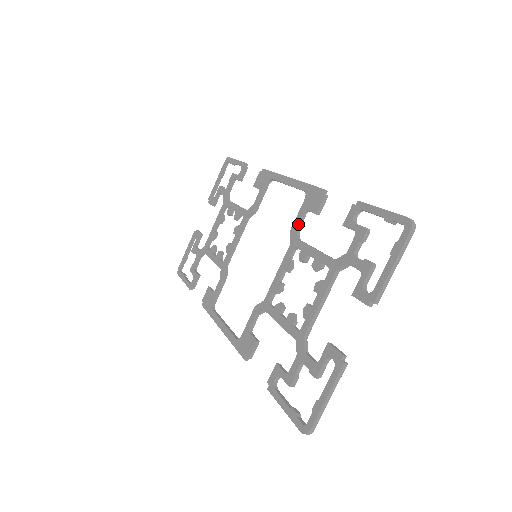
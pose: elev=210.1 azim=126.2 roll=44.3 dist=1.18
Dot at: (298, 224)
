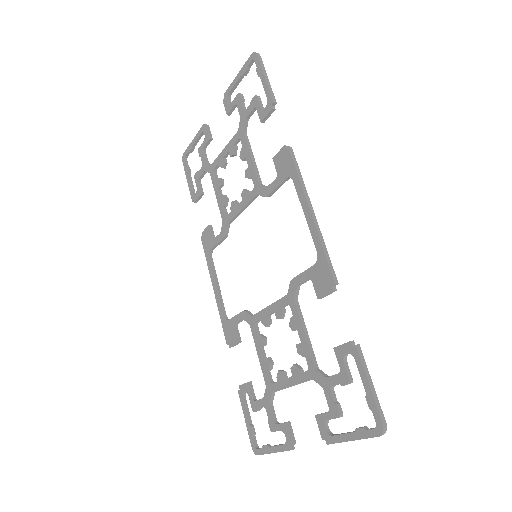
Dot at: (300, 284)
